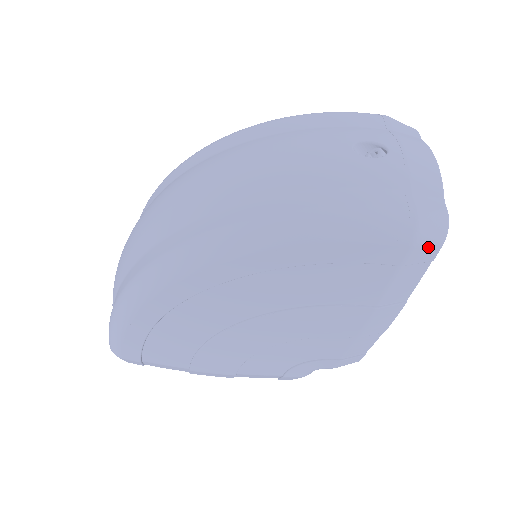
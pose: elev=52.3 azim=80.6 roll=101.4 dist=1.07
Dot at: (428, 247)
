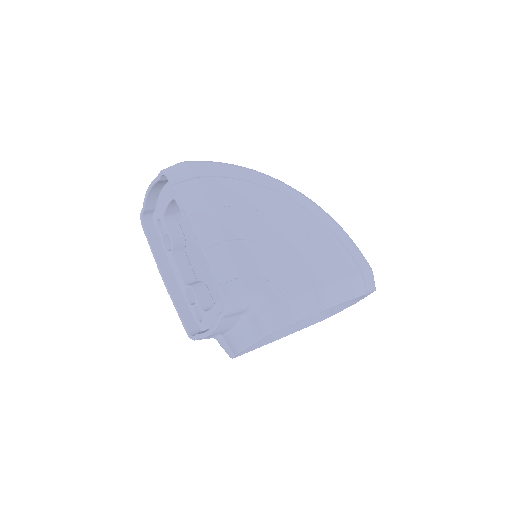
Dot at: (372, 281)
